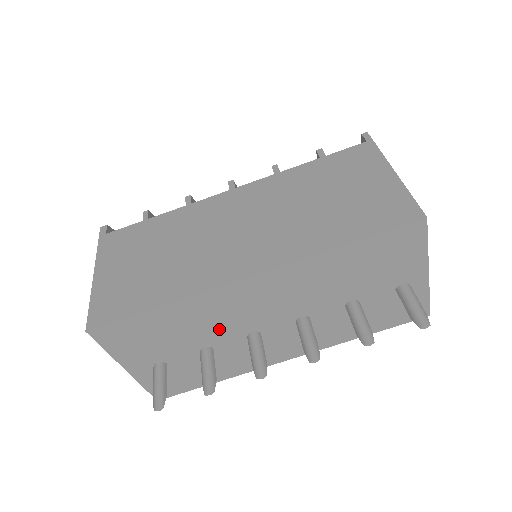
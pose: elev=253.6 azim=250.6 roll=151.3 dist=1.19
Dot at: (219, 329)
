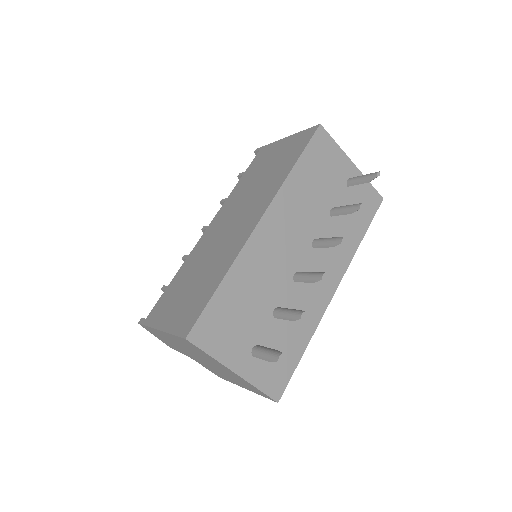
Dot at: (272, 284)
